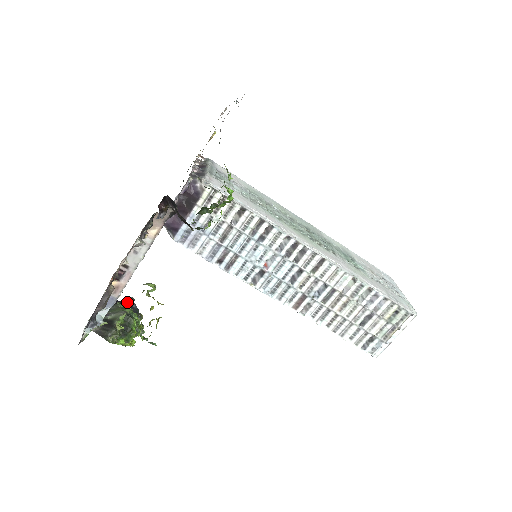
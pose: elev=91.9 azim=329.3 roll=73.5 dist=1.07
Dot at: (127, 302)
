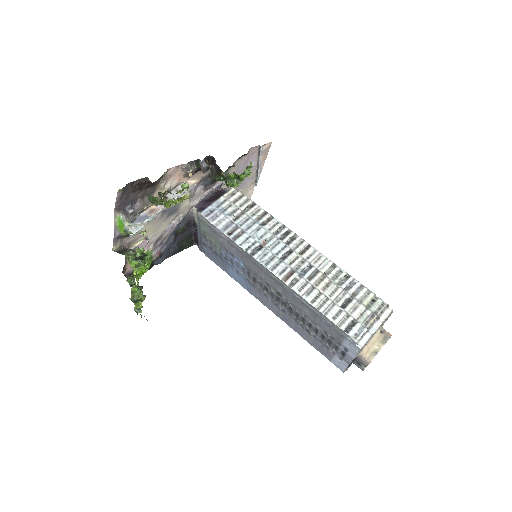
Dot at: occluded
